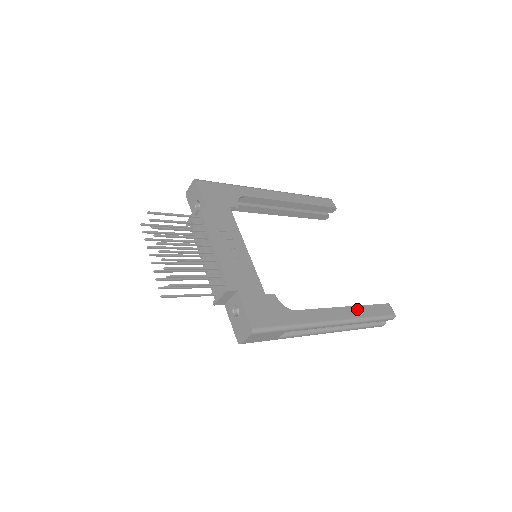
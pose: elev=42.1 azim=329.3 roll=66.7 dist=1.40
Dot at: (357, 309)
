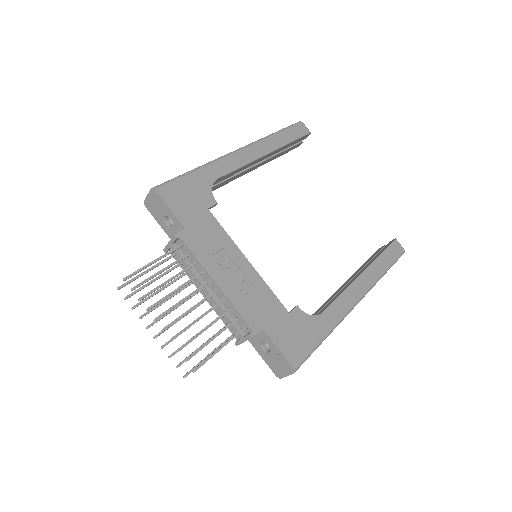
Dot at: (372, 268)
